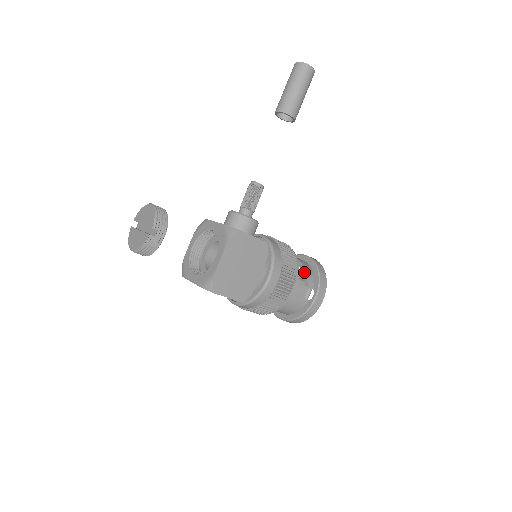
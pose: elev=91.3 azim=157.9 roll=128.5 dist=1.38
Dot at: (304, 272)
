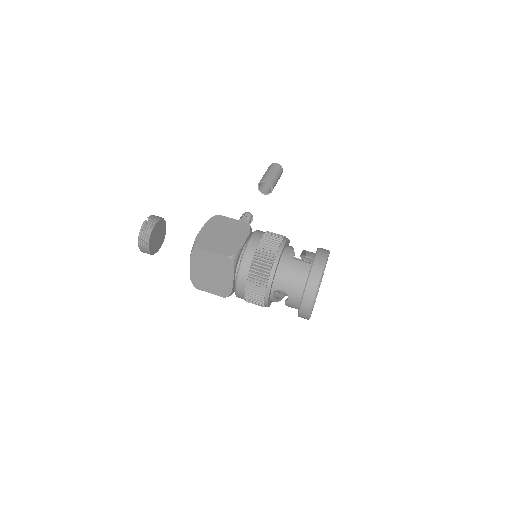
Dot at: (303, 252)
